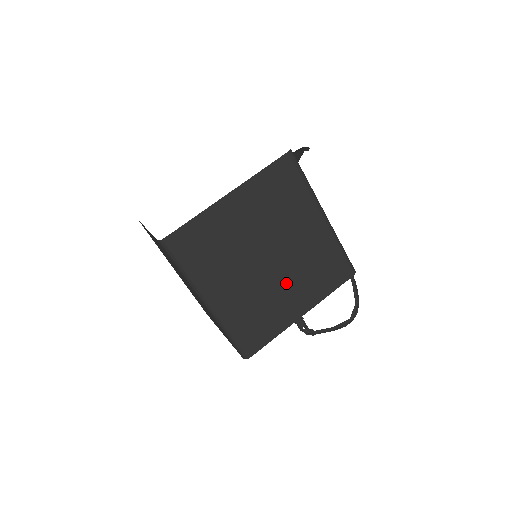
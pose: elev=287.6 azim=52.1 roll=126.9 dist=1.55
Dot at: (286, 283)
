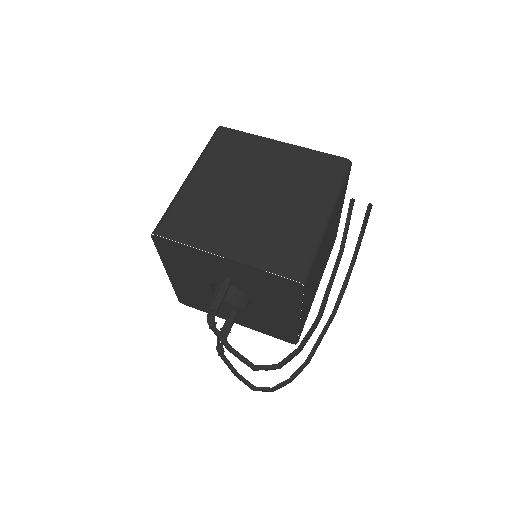
Dot at: (244, 222)
